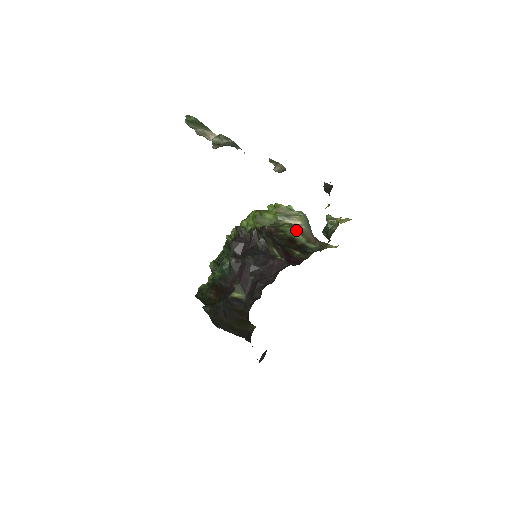
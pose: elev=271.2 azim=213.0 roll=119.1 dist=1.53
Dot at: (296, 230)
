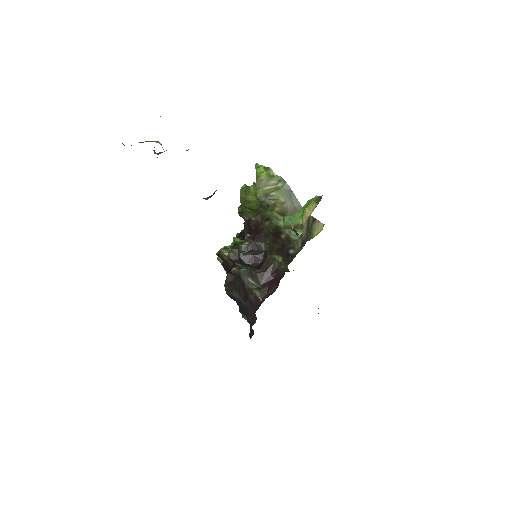
Dot at: (279, 213)
